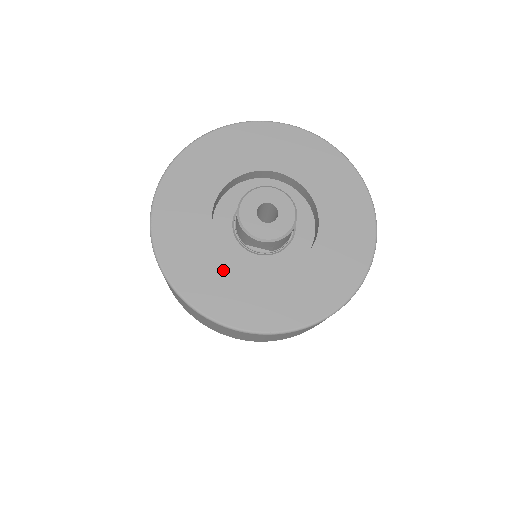
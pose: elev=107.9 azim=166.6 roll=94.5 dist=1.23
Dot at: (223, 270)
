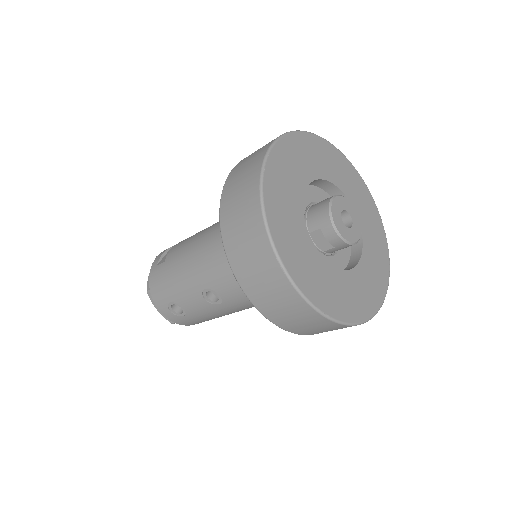
Dot at: (303, 239)
